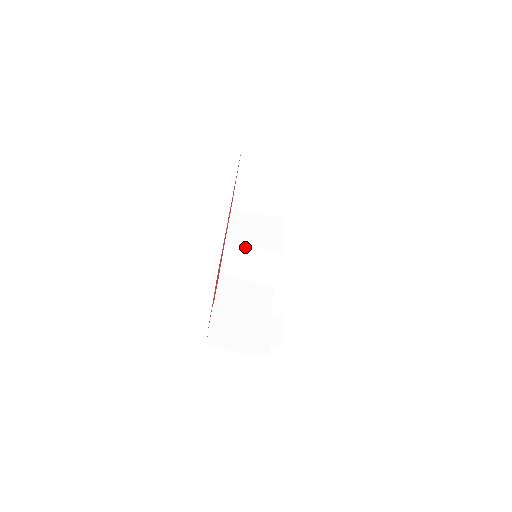
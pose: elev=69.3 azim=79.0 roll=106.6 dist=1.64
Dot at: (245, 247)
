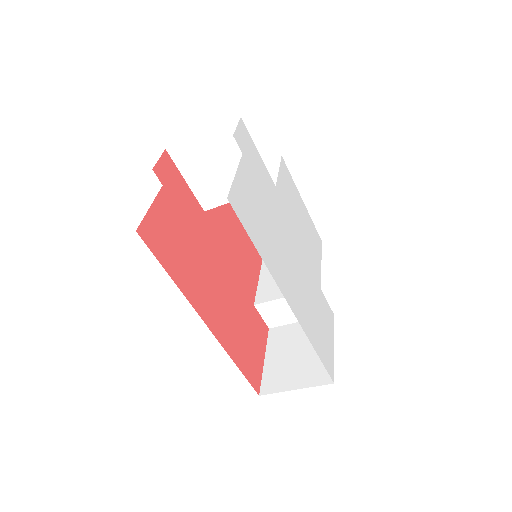
Dot at: (228, 202)
